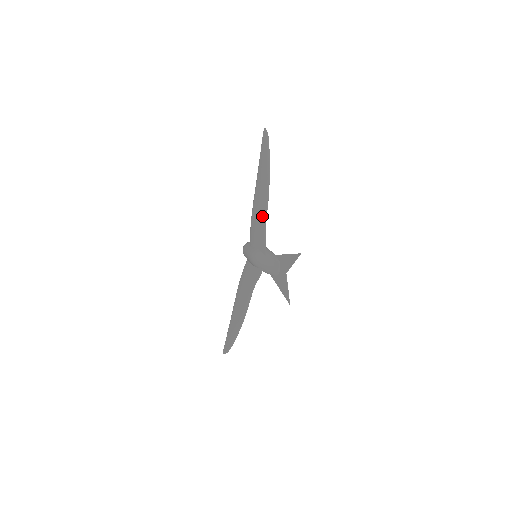
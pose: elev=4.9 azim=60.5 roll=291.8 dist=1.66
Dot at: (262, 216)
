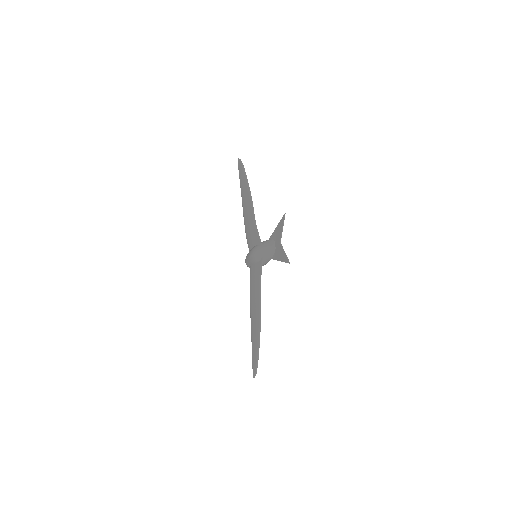
Dot at: (251, 218)
